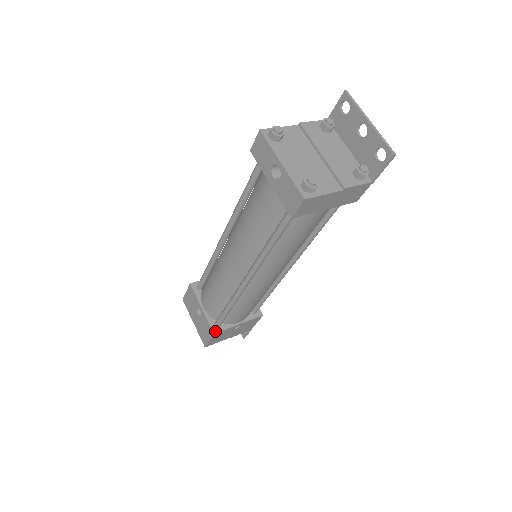
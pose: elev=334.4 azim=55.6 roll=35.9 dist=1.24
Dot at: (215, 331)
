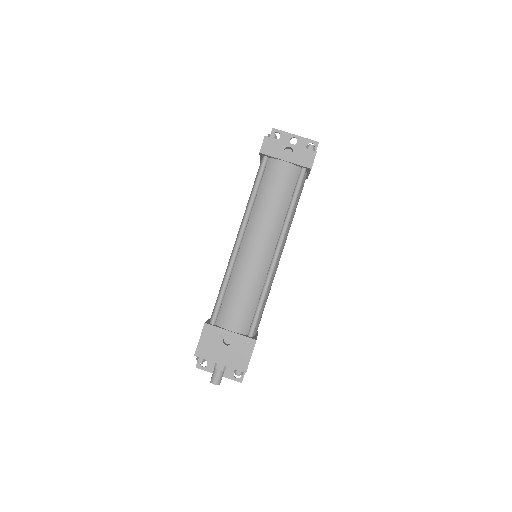
Dot at: (255, 339)
